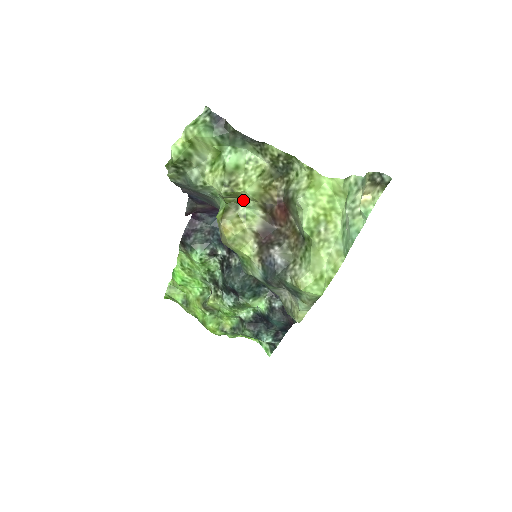
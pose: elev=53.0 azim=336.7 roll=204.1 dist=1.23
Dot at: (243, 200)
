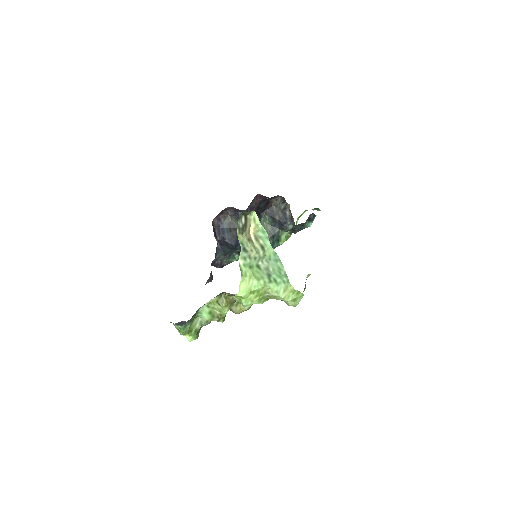
Dot at: occluded
